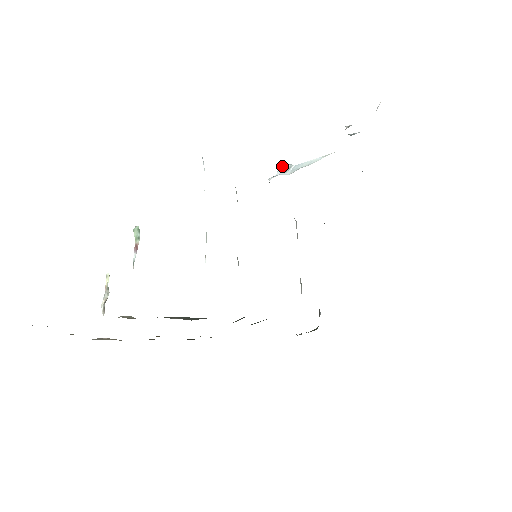
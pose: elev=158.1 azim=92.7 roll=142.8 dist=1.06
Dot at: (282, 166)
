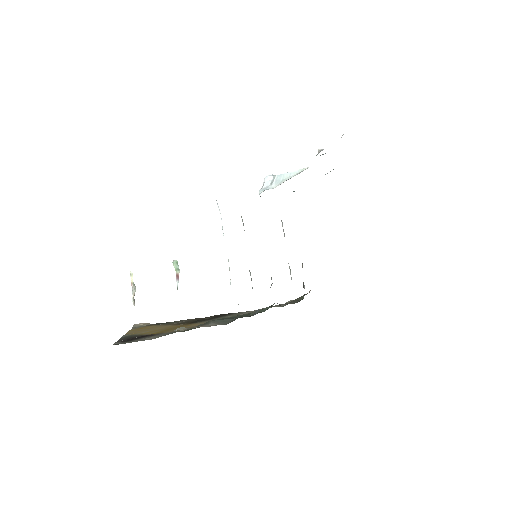
Dot at: (267, 177)
